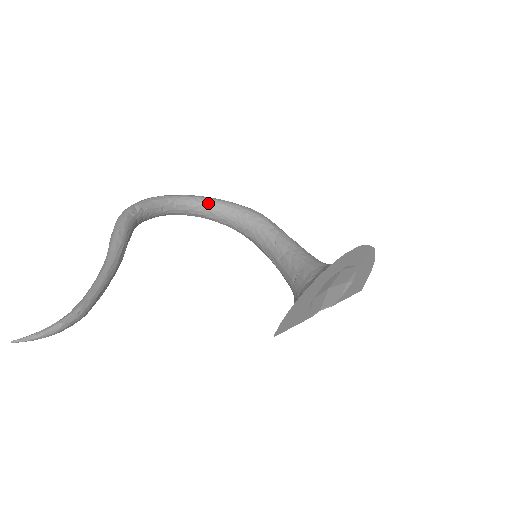
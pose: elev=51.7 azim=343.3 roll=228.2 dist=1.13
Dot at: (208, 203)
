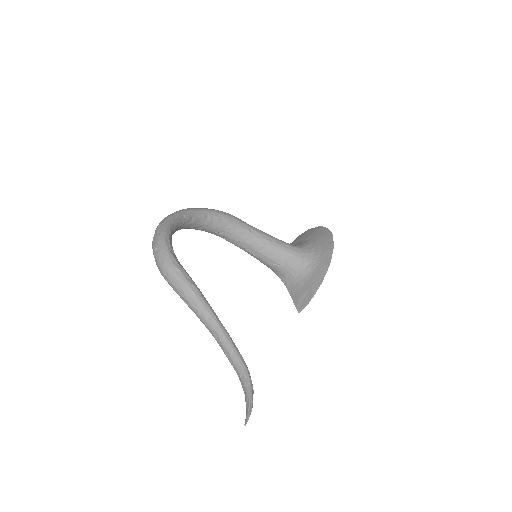
Dot at: (191, 217)
